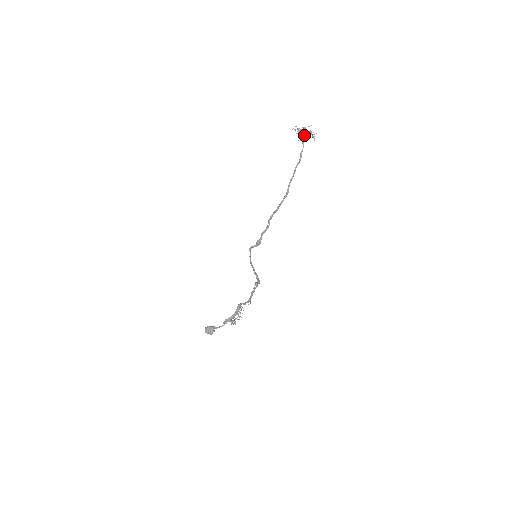
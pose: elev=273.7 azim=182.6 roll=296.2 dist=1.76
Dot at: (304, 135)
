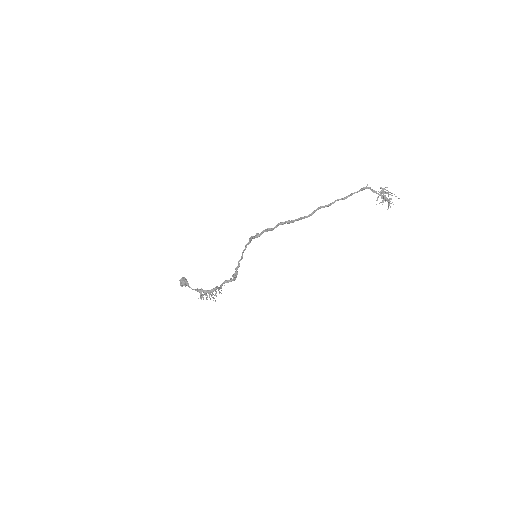
Dot at: (382, 197)
